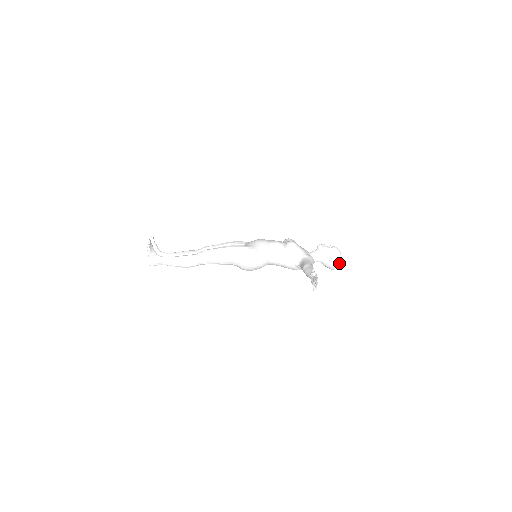
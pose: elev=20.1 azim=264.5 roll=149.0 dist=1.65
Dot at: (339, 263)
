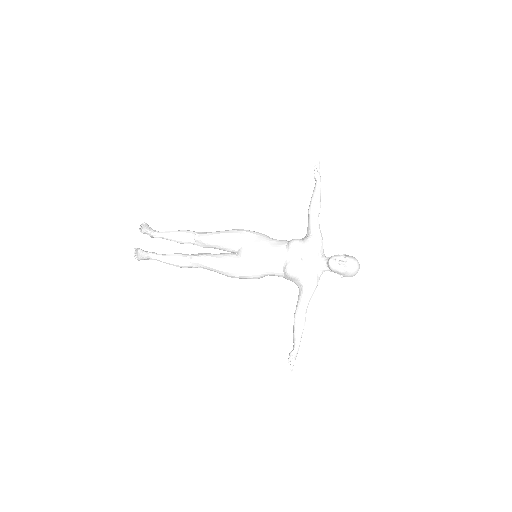
Dot at: occluded
